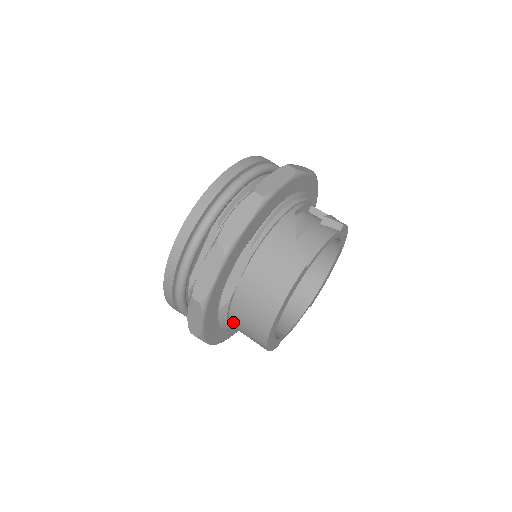
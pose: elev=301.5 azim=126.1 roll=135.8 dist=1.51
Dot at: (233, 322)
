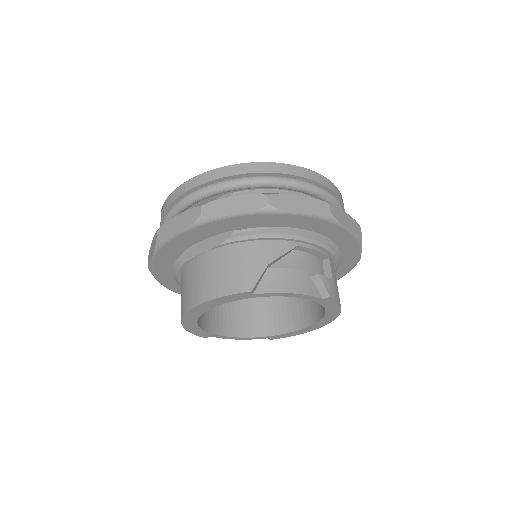
Dot at: occluded
